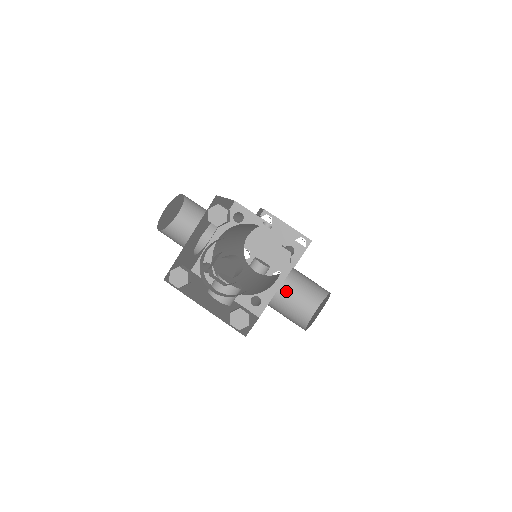
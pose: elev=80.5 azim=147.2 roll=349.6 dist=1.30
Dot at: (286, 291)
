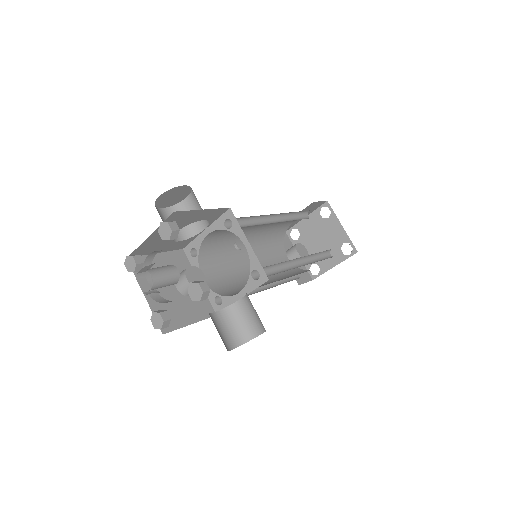
Dot at: (241, 307)
